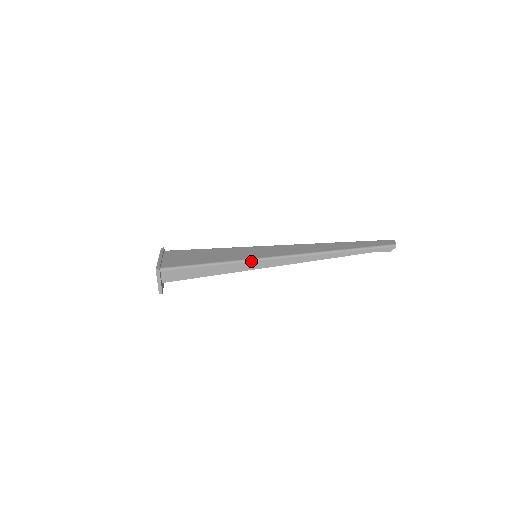
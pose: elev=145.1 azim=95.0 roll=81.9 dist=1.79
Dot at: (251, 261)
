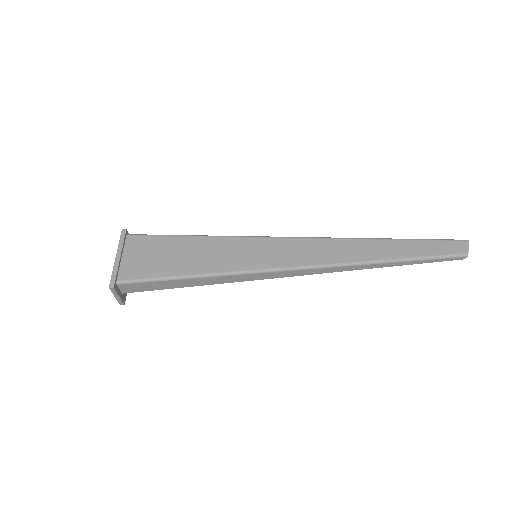
Dot at: (246, 274)
